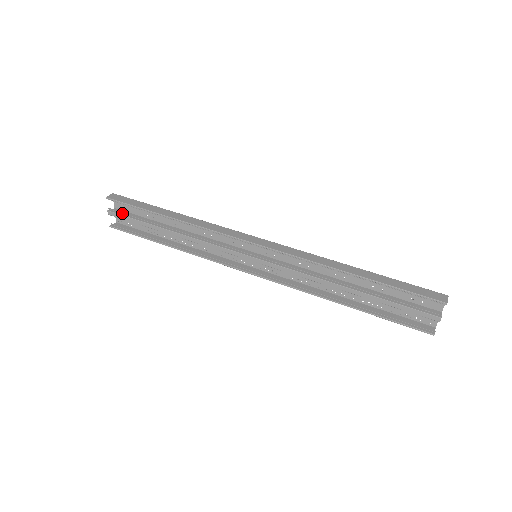
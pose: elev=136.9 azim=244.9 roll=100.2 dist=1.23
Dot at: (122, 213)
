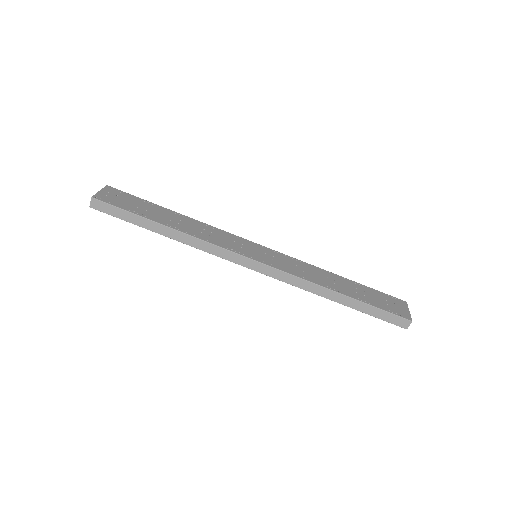
Dot at: occluded
